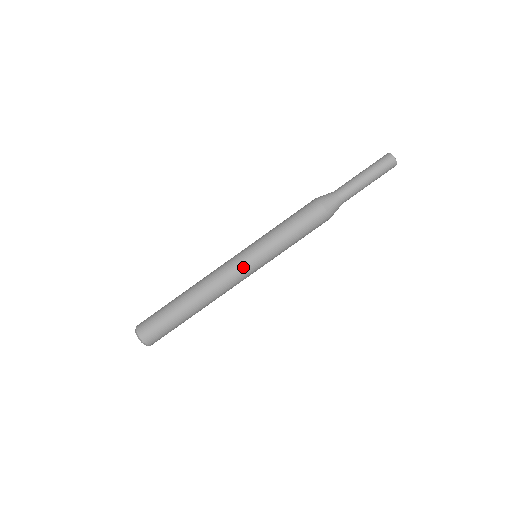
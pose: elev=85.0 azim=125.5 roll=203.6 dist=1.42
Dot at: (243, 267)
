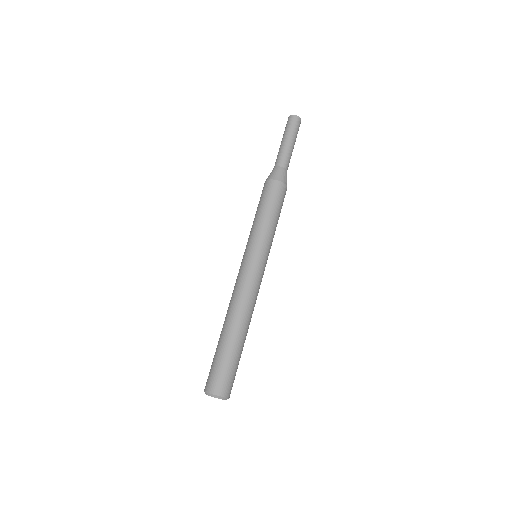
Dot at: (258, 270)
